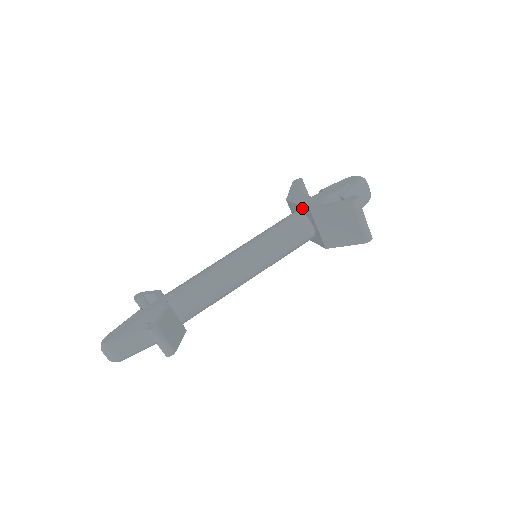
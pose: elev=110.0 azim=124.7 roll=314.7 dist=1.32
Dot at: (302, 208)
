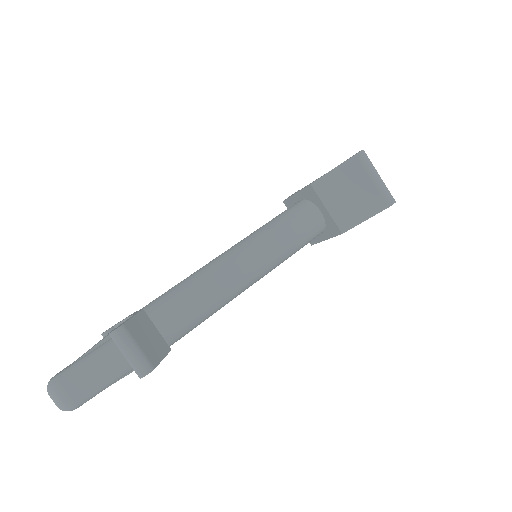
Dot at: (302, 192)
